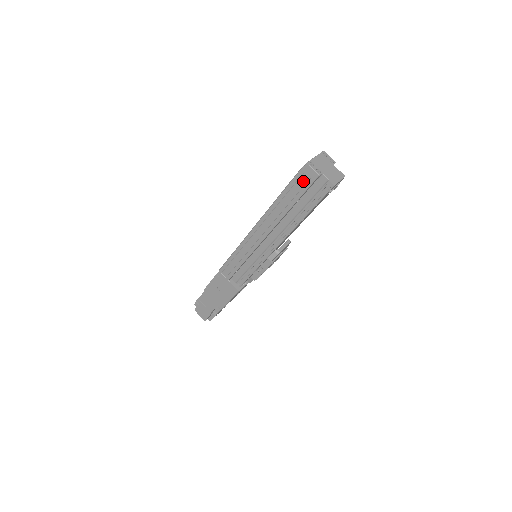
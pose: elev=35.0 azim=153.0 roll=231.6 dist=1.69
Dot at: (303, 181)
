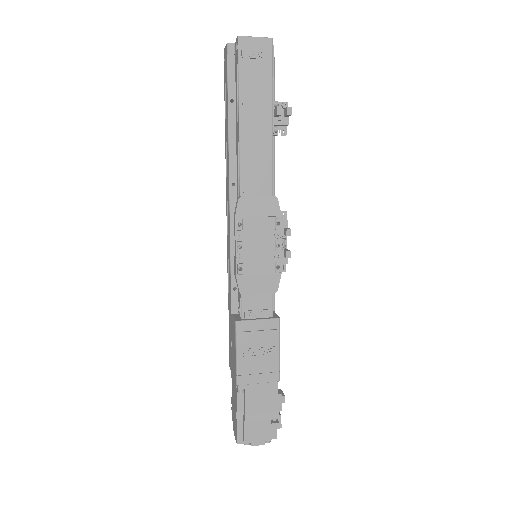
Dot at: (226, 70)
